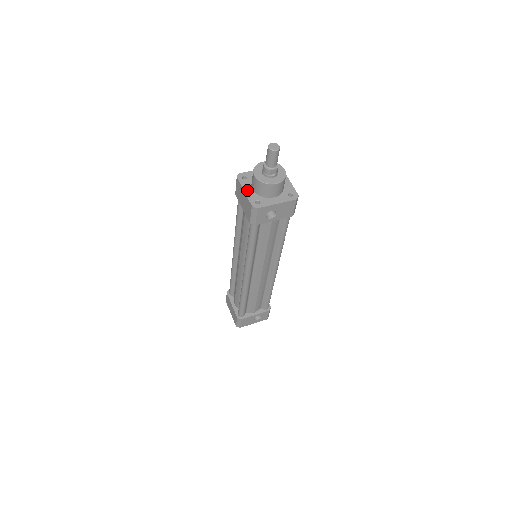
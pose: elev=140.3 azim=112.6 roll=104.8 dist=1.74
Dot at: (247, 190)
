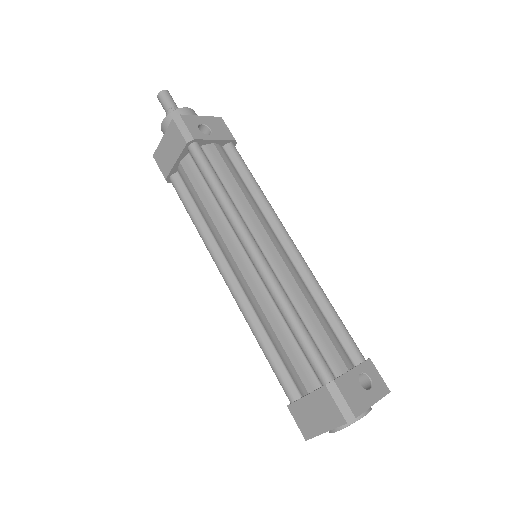
Dot at: (165, 138)
